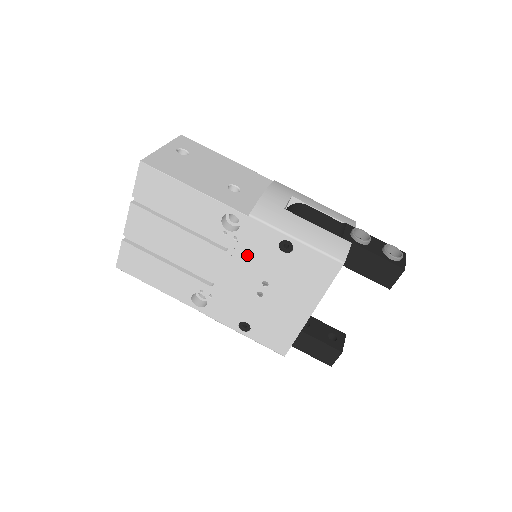
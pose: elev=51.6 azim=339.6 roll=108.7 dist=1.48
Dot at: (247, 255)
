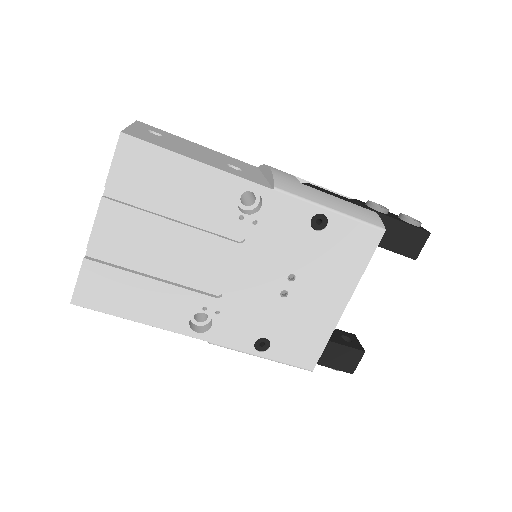
Dot at: (269, 243)
